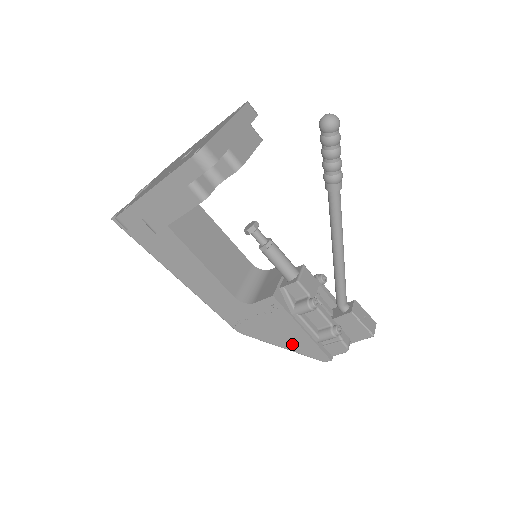
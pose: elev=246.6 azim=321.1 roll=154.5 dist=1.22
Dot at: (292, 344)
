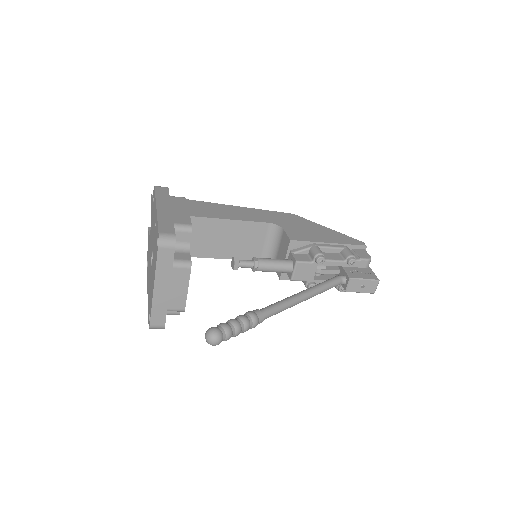
Dot at: occluded
